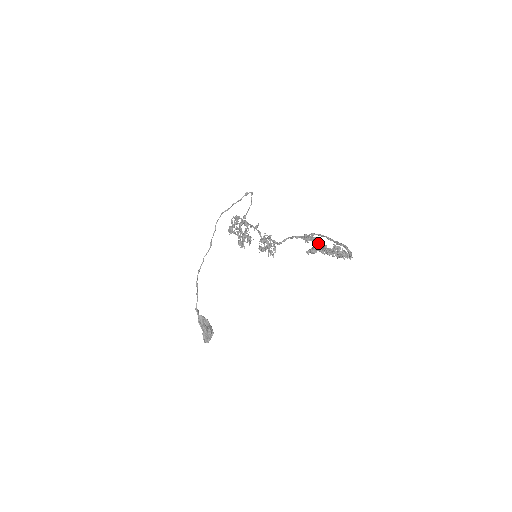
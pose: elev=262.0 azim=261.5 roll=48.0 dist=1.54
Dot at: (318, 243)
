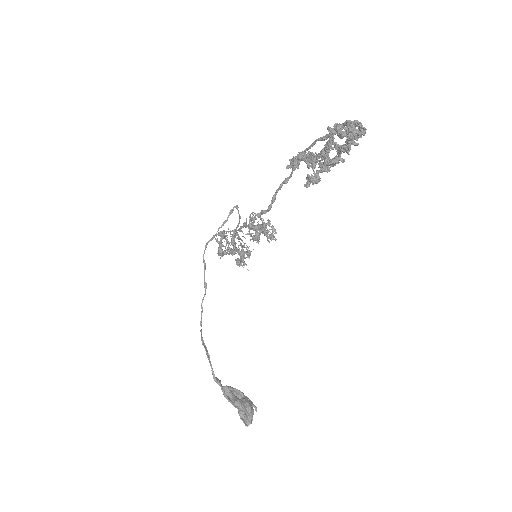
Dot at: (310, 154)
